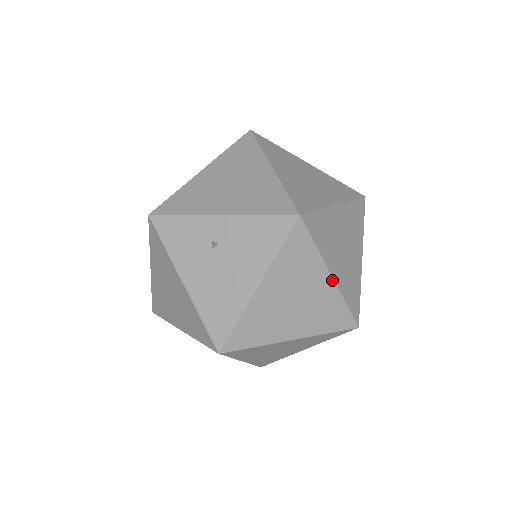
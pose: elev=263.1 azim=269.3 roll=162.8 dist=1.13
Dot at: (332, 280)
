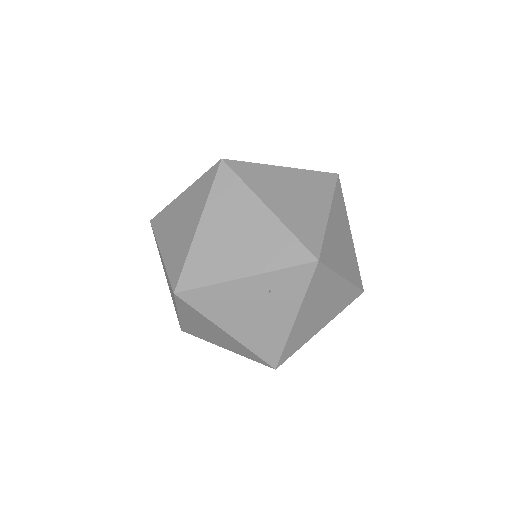
Dot at: occluded
